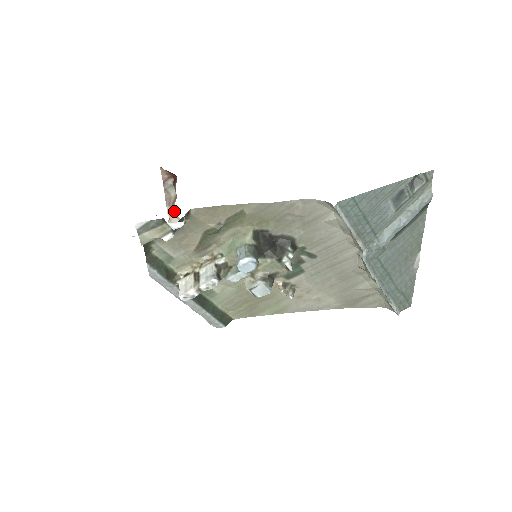
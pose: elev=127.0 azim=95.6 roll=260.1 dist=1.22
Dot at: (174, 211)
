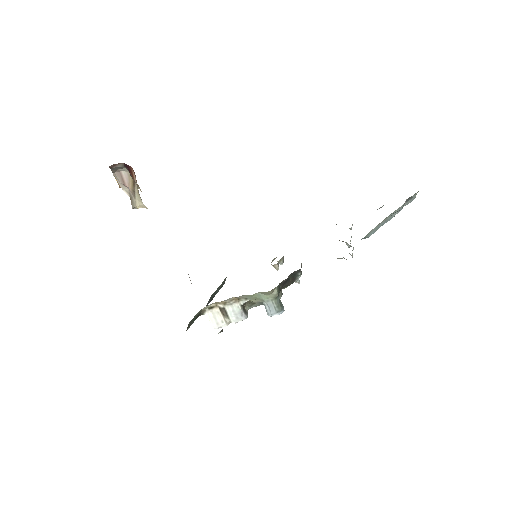
Dot at: (141, 203)
